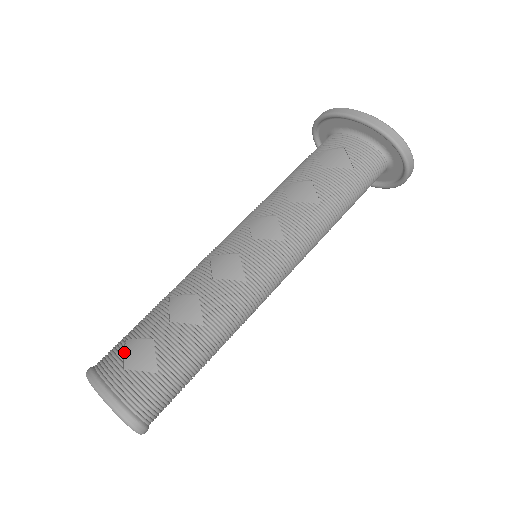
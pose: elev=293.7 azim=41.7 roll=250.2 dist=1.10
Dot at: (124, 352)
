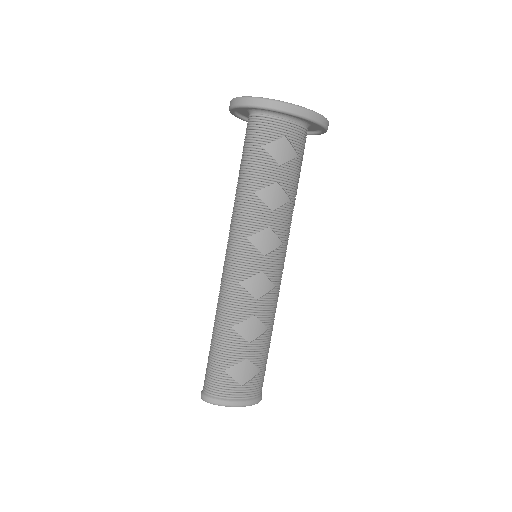
Dot at: (232, 378)
